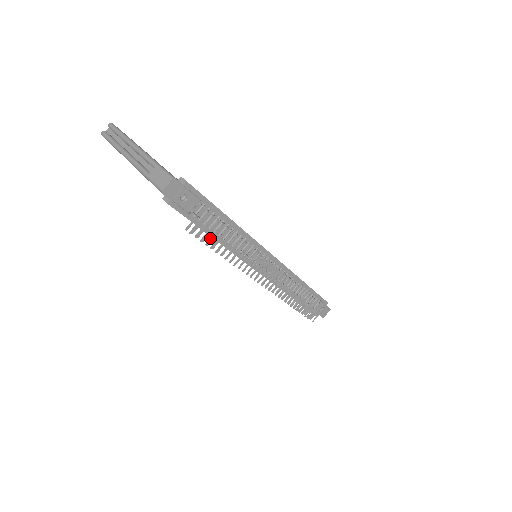
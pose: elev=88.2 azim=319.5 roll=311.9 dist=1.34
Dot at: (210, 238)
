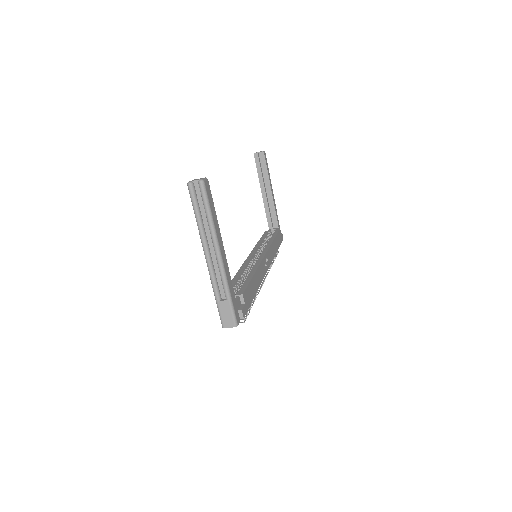
Dot at: occluded
